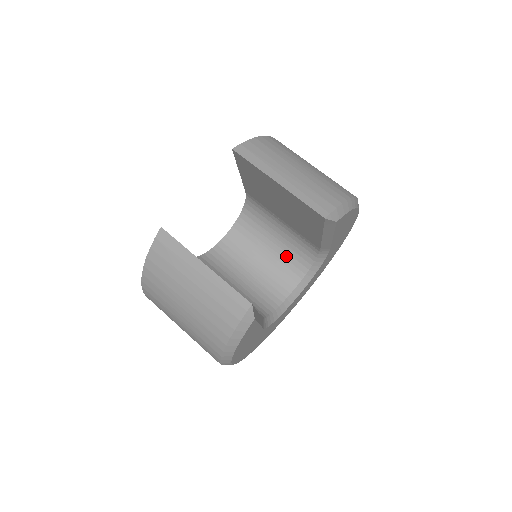
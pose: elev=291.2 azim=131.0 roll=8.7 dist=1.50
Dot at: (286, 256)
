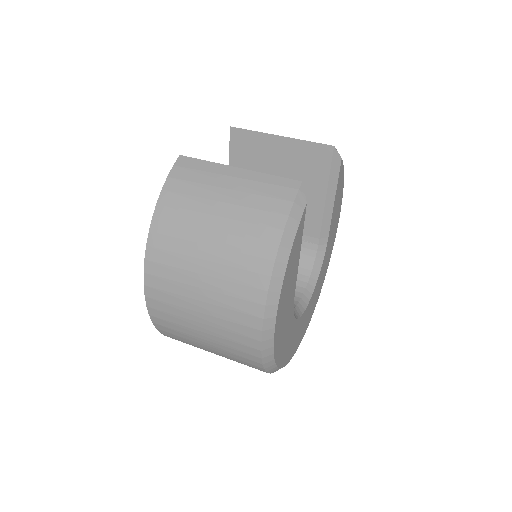
Dot at: occluded
